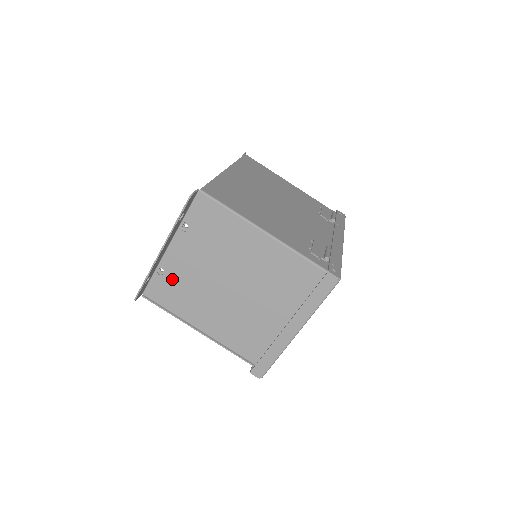
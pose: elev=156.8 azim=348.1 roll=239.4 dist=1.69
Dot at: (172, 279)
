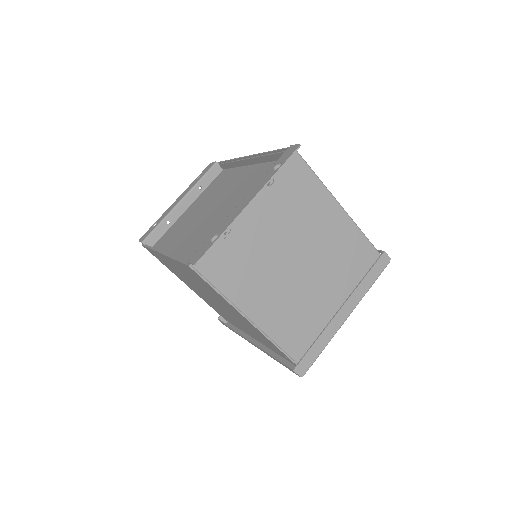
Dot at: (235, 245)
